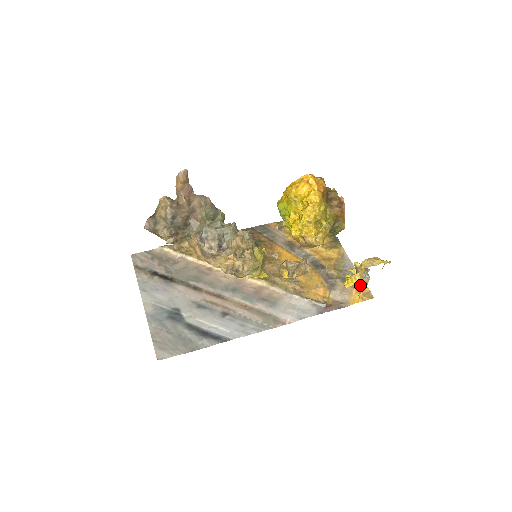
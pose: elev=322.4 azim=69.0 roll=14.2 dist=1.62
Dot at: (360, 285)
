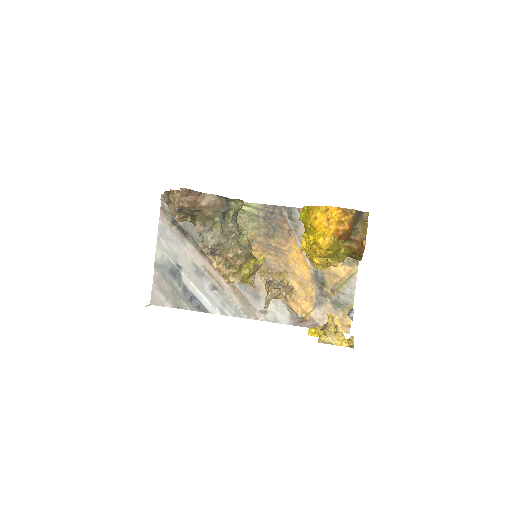
Dot at: (346, 315)
